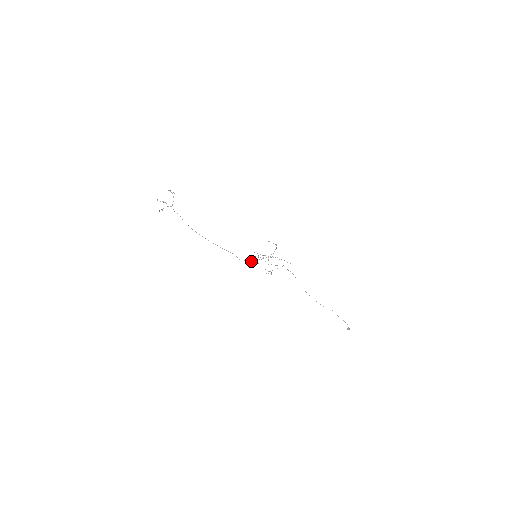
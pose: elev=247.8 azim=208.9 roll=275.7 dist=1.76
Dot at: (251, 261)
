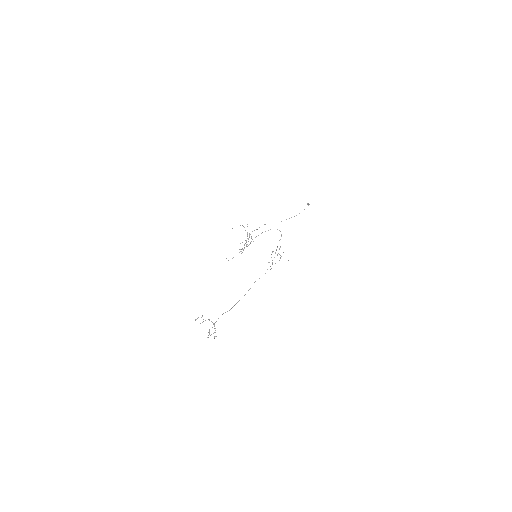
Dot at: occluded
